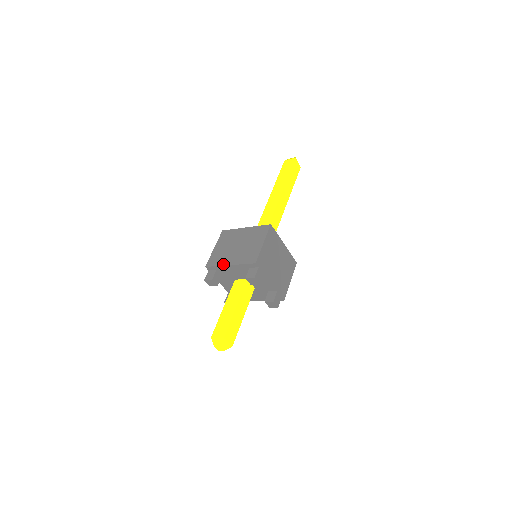
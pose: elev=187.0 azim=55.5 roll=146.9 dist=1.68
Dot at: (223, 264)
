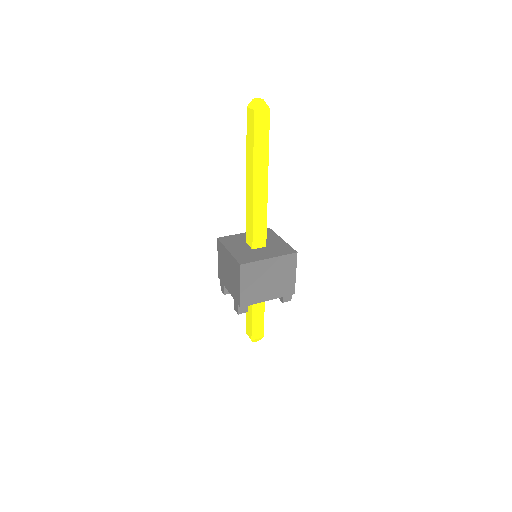
Dot at: (261, 301)
